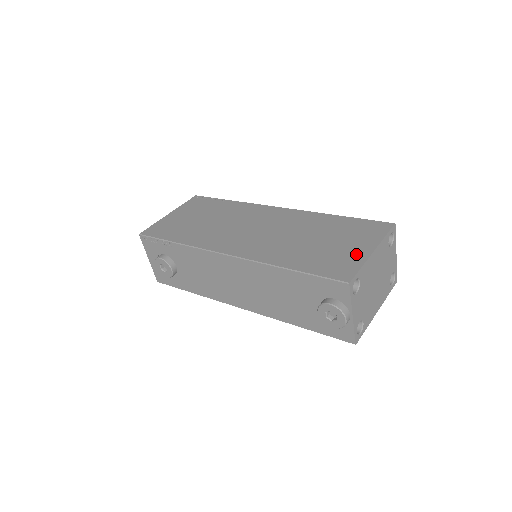
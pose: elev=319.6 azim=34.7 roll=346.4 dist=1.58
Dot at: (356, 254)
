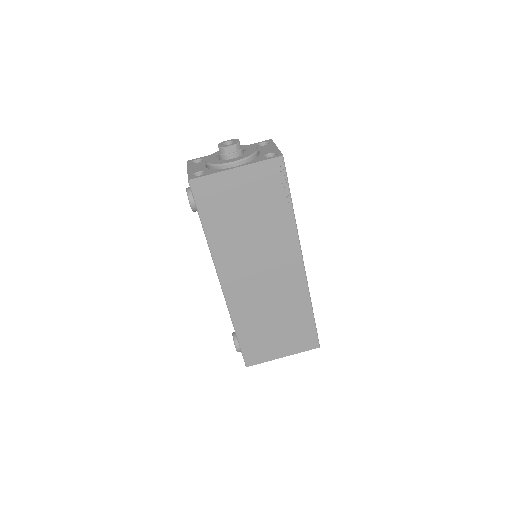
Dot at: (274, 353)
